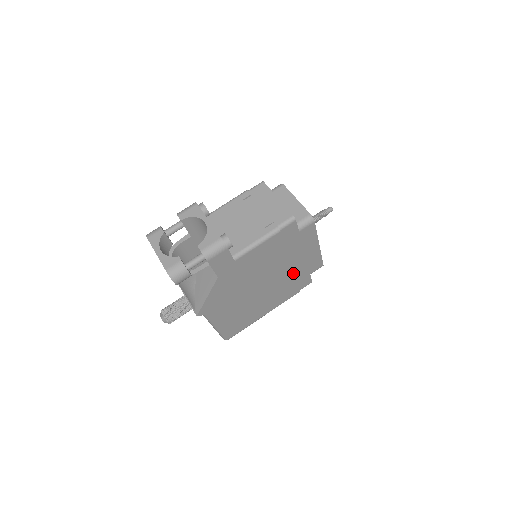
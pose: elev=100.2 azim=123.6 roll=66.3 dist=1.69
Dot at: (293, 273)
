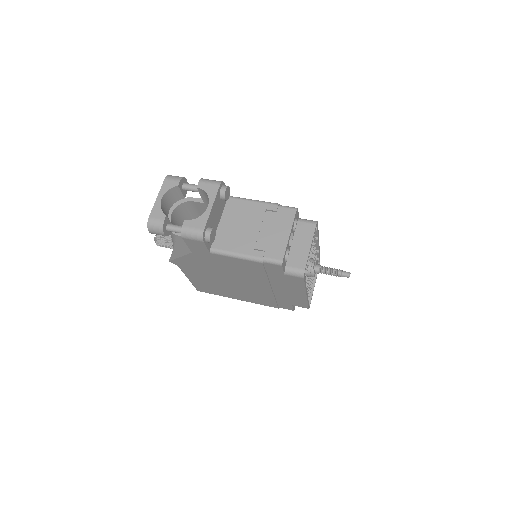
Dot at: (273, 294)
